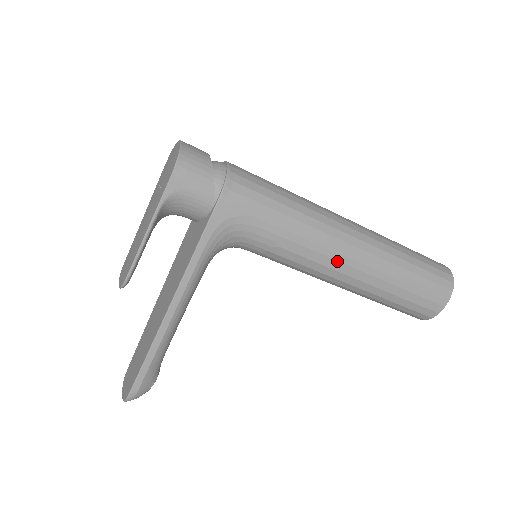
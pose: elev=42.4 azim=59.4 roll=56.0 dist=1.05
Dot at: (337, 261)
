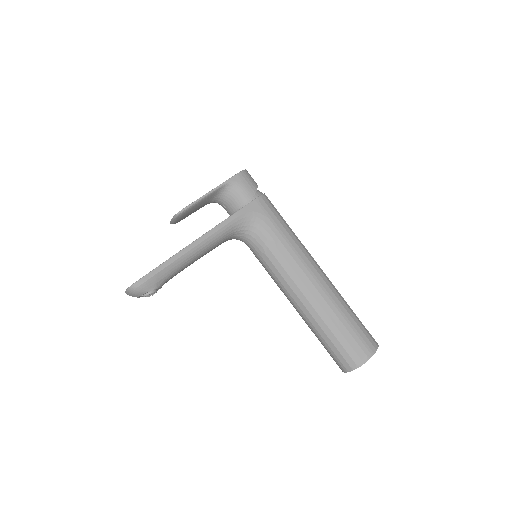
Dot at: (307, 277)
